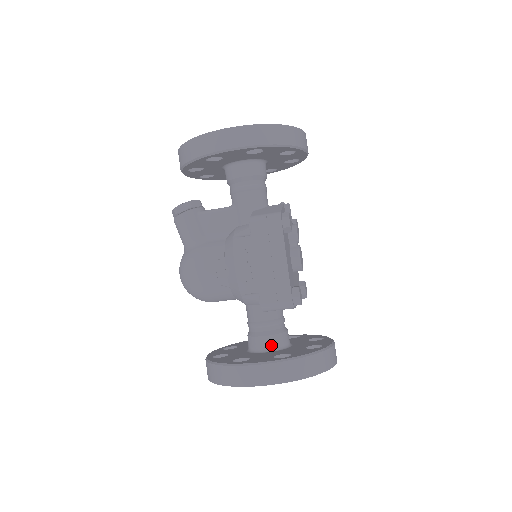
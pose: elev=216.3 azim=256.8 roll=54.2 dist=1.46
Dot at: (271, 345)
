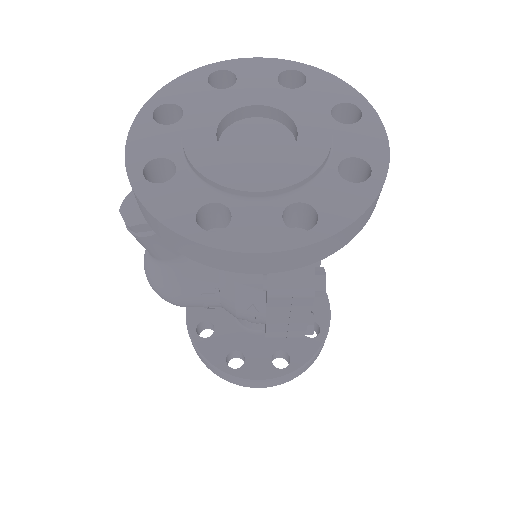
Dot at: occluded
